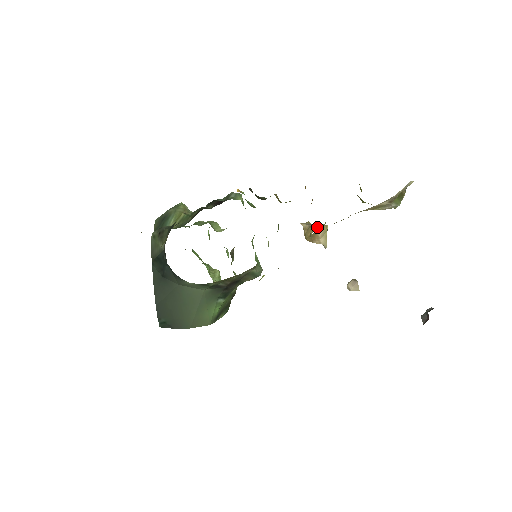
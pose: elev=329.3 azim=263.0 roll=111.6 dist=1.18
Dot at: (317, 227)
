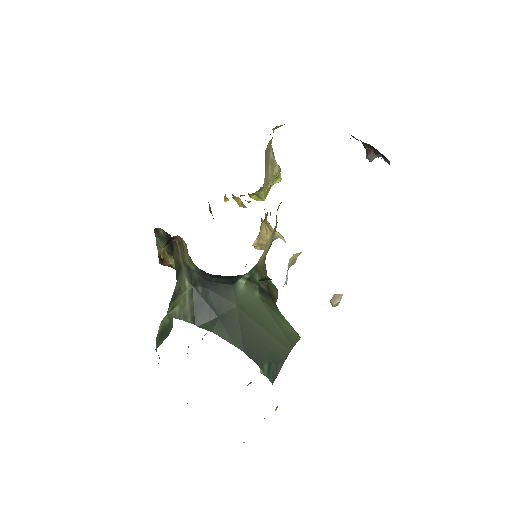
Dot at: occluded
